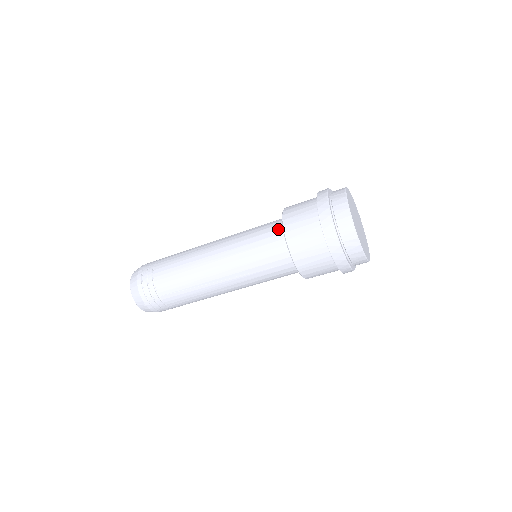
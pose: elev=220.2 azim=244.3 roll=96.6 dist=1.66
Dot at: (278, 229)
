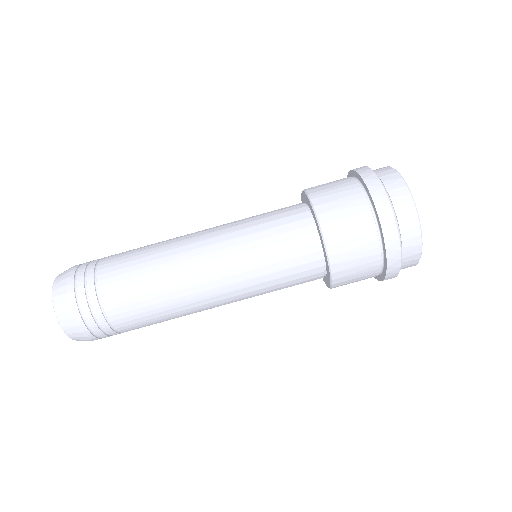
Dot at: occluded
